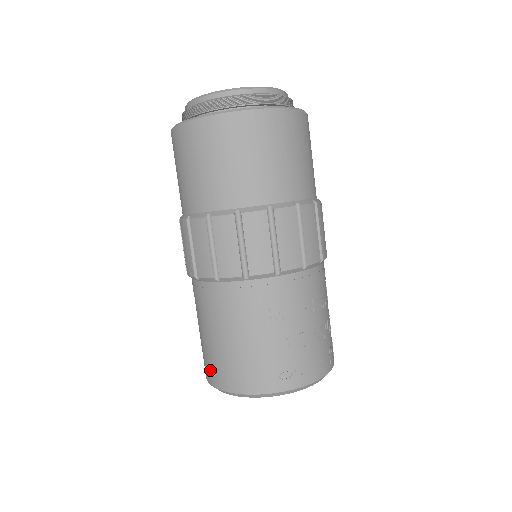
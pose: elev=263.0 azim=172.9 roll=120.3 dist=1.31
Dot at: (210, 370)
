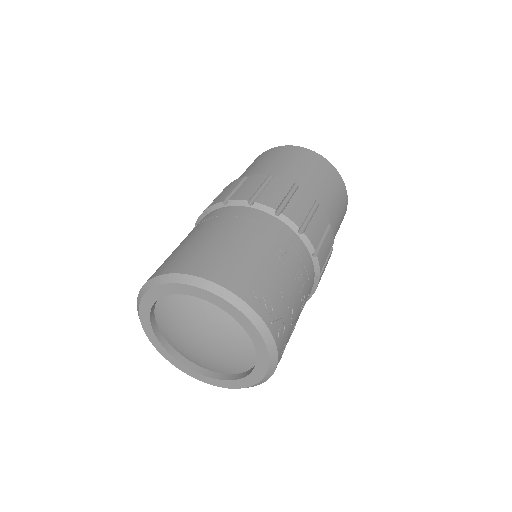
Dot at: (173, 262)
